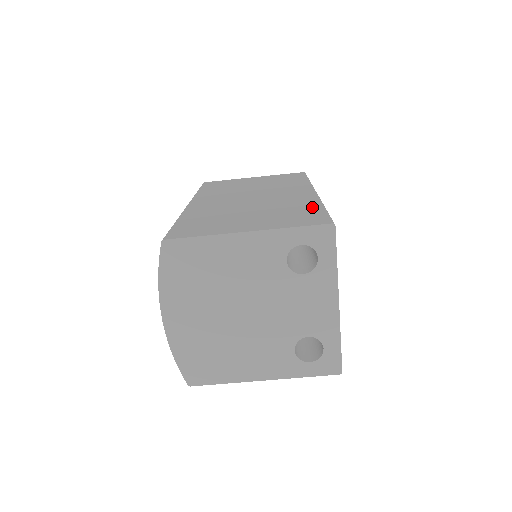
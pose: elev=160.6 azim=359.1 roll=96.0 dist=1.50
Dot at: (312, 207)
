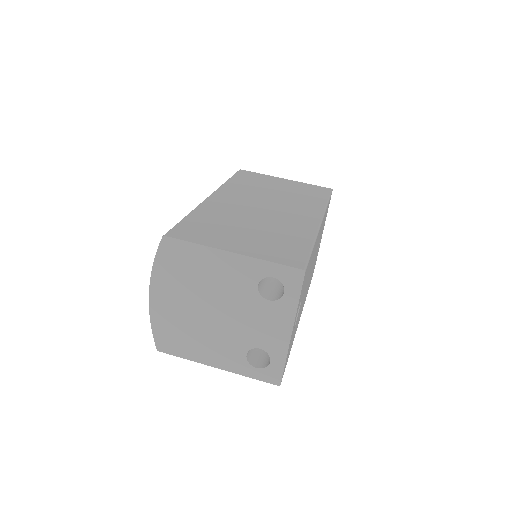
Dot at: (303, 242)
